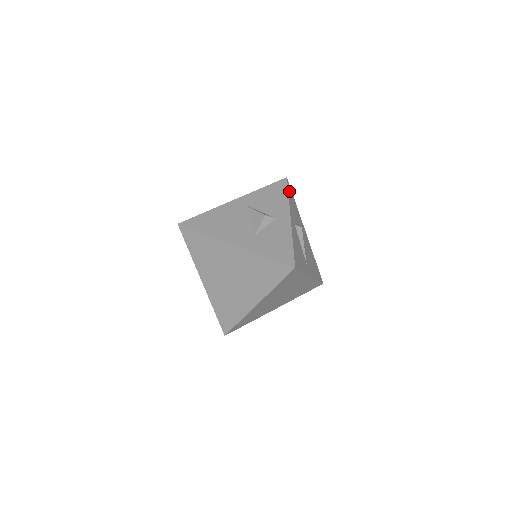
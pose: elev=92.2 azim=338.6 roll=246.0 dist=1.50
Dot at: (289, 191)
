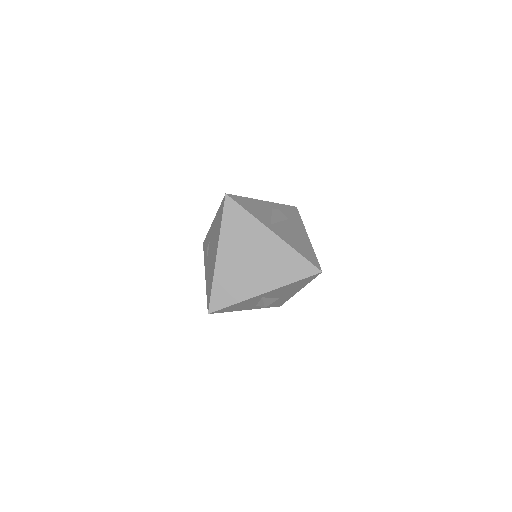
Dot at: (290, 208)
